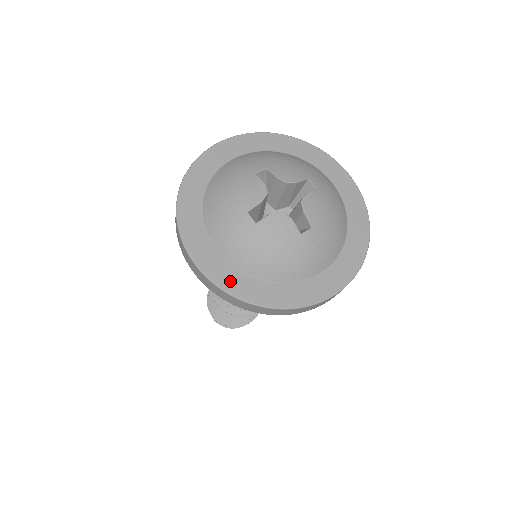
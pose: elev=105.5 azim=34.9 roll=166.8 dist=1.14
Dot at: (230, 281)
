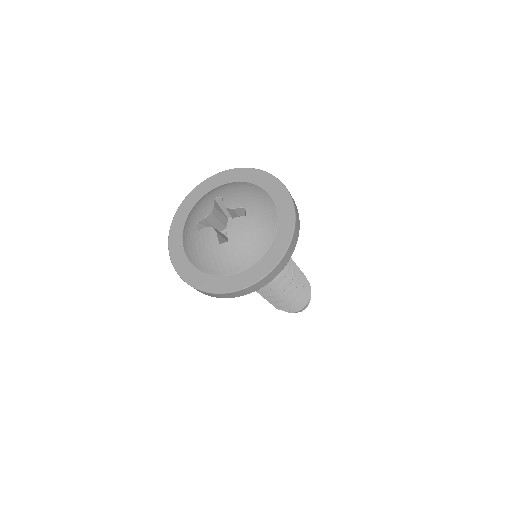
Dot at: (180, 264)
